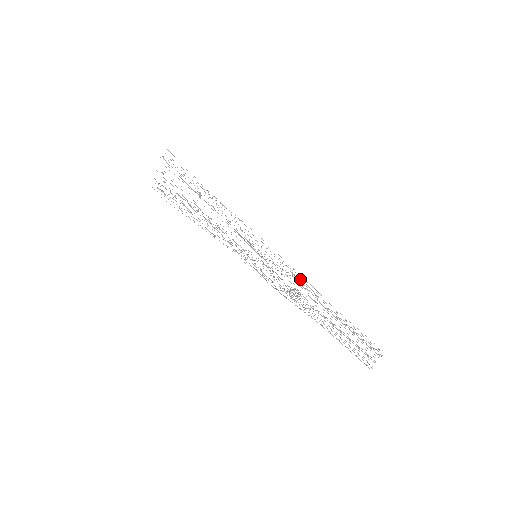
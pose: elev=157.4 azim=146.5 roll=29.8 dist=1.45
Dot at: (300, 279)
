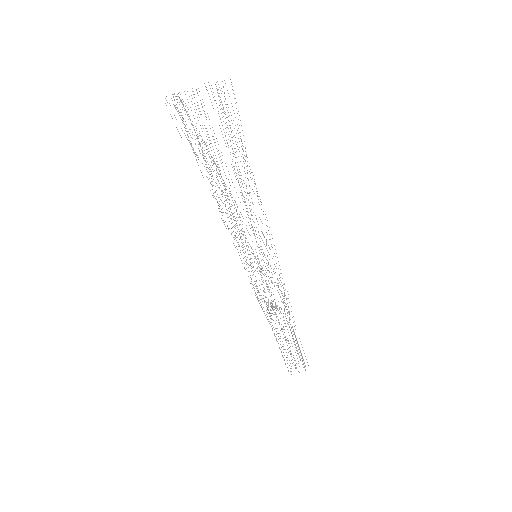
Dot at: (286, 298)
